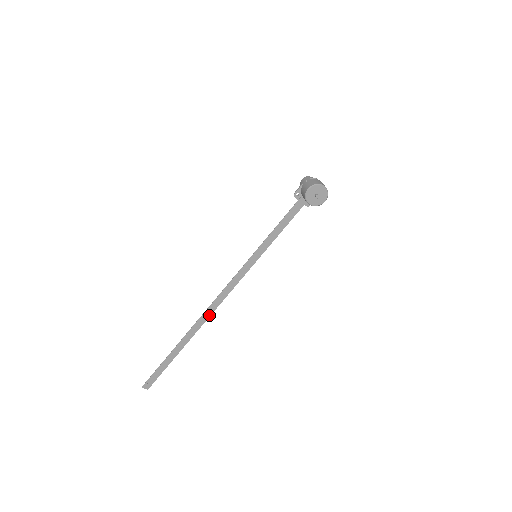
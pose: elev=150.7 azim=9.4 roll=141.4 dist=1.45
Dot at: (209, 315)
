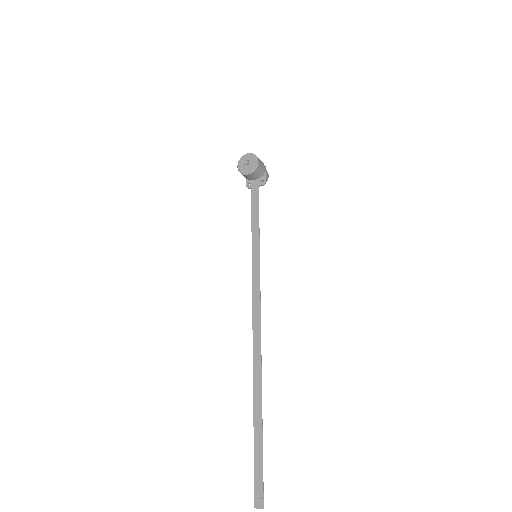
Dot at: (260, 349)
